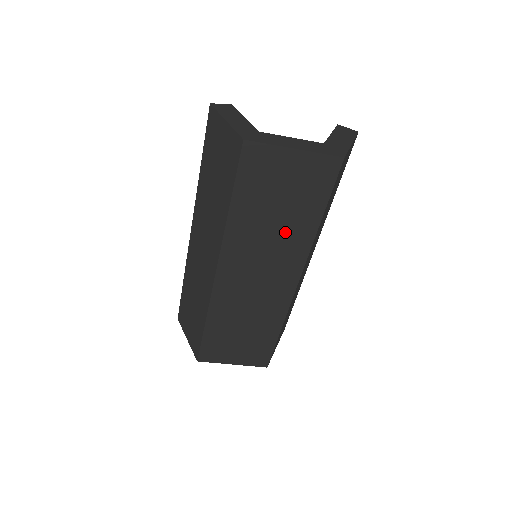
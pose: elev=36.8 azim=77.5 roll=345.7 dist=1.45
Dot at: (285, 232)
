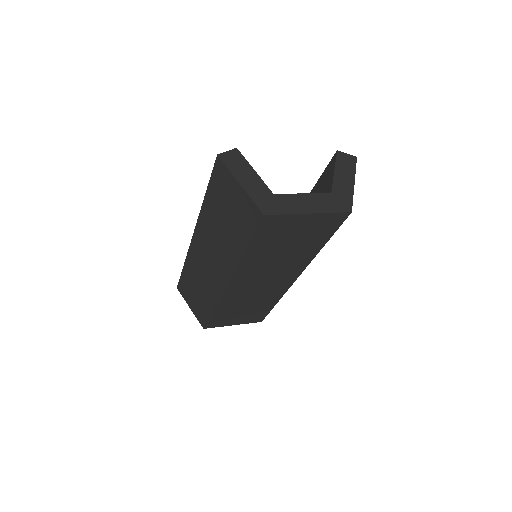
Dot at: (291, 257)
